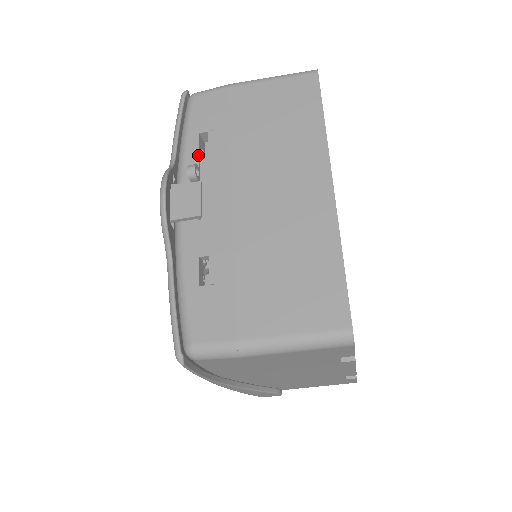
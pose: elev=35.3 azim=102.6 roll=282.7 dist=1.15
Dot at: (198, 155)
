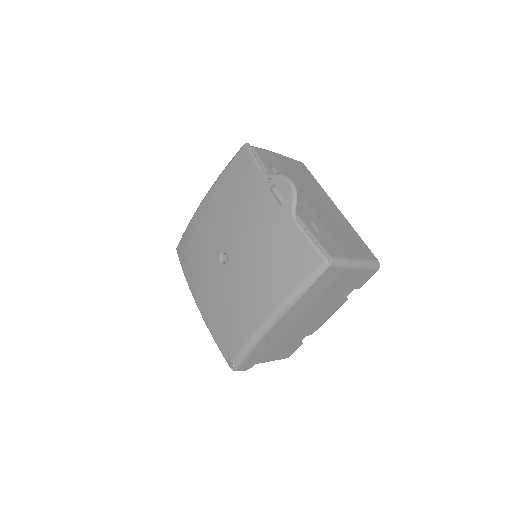
Dot at: occluded
